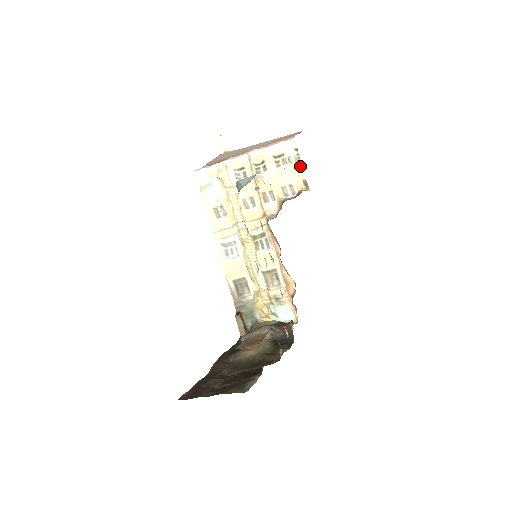
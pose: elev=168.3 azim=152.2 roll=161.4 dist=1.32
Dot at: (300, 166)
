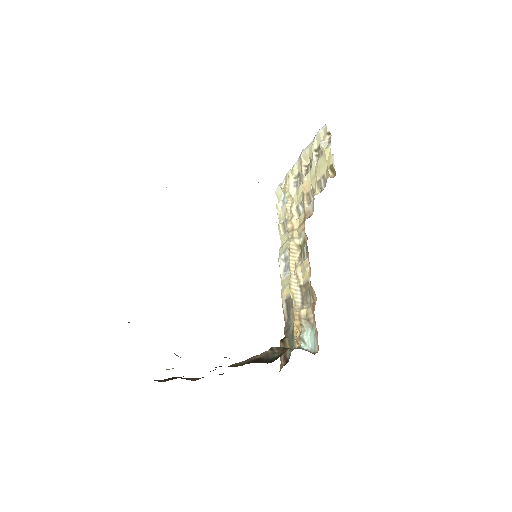
Dot at: (329, 151)
